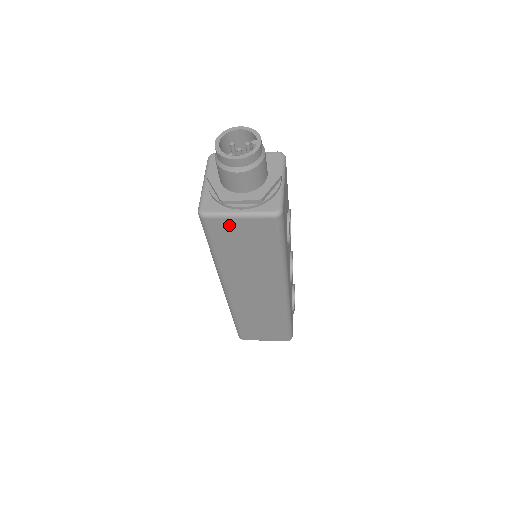
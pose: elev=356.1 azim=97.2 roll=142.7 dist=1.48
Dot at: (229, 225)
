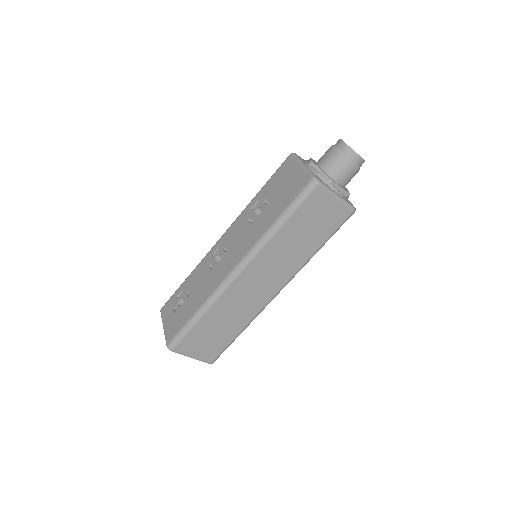
Dot at: (324, 201)
